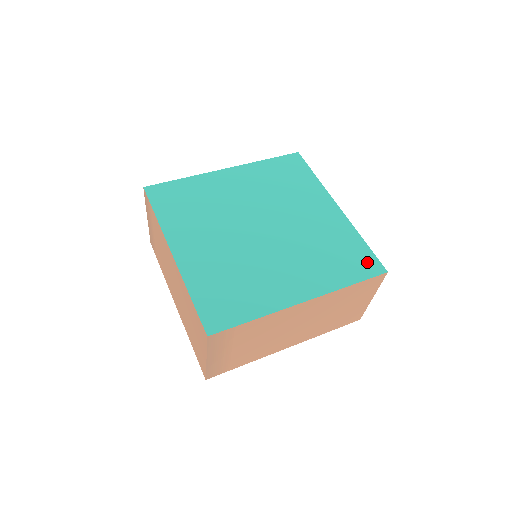
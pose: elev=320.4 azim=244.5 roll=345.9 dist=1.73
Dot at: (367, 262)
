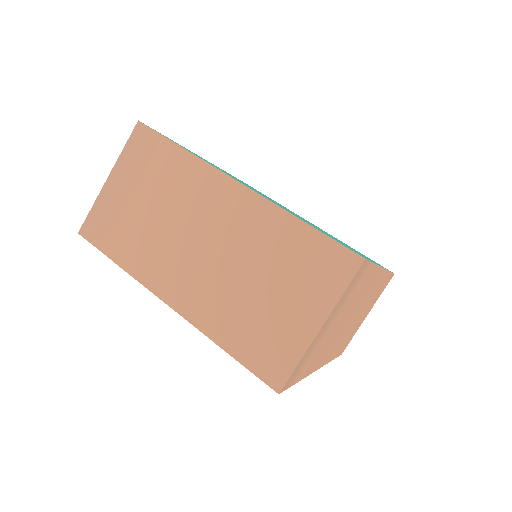
Dot at: occluded
